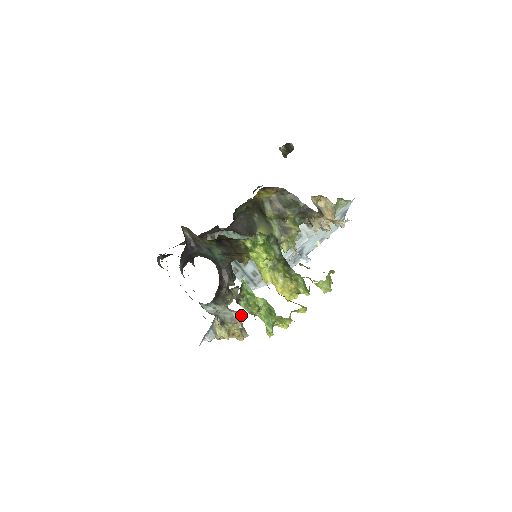
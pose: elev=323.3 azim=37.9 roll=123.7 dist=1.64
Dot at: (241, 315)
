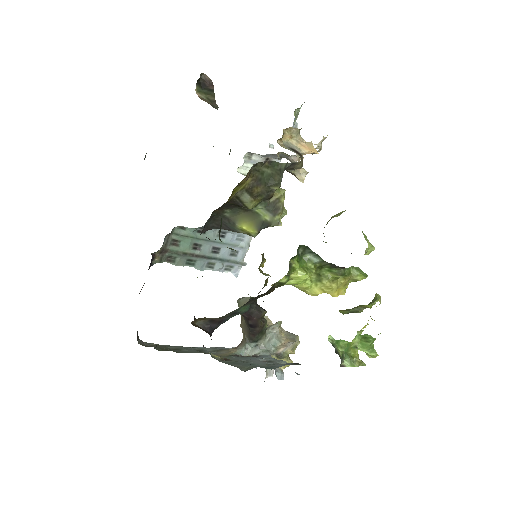
Dot at: (279, 325)
